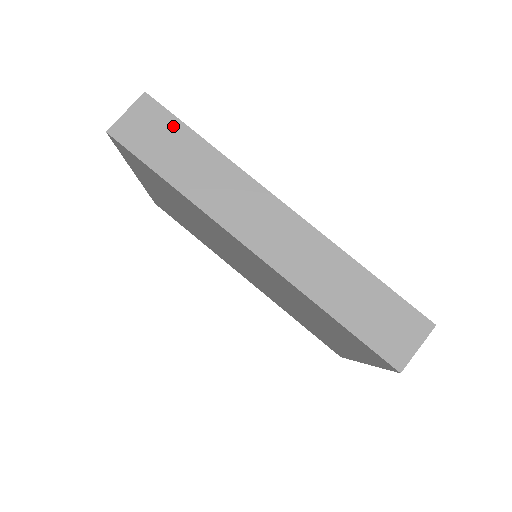
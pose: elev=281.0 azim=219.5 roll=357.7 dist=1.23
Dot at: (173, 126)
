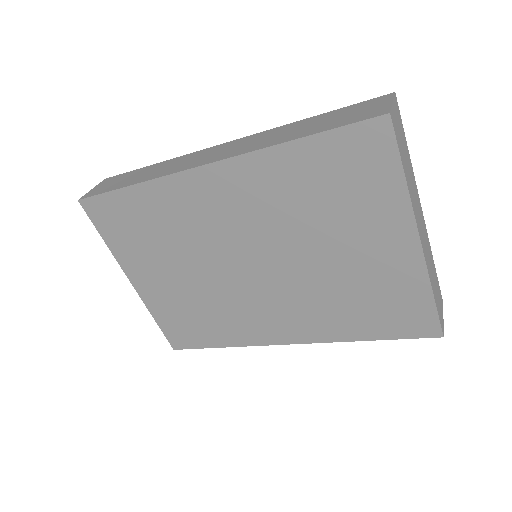
Dot at: (128, 174)
